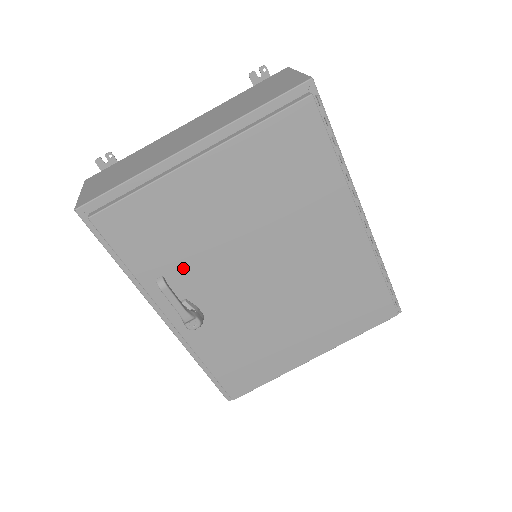
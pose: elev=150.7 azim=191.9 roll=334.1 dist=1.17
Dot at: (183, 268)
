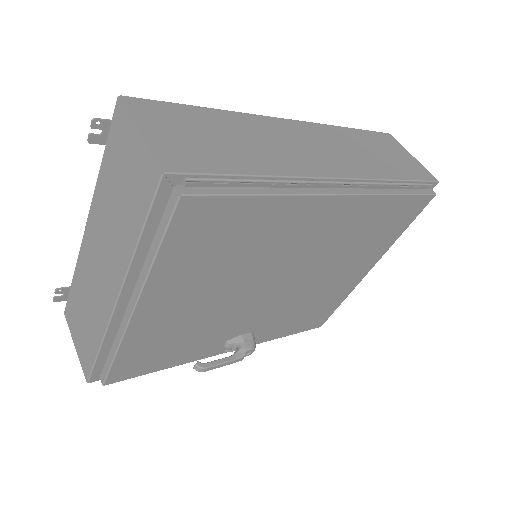
Dot at: (205, 338)
